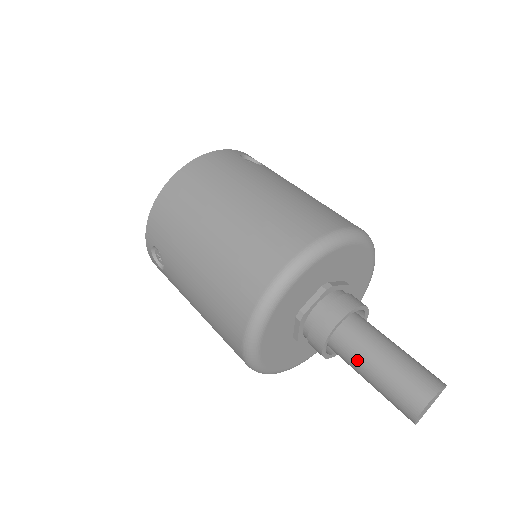
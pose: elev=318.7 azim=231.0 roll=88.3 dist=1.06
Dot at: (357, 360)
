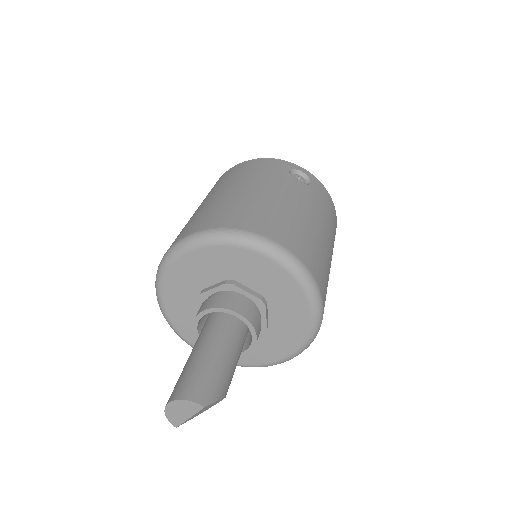
Dot at: (193, 348)
